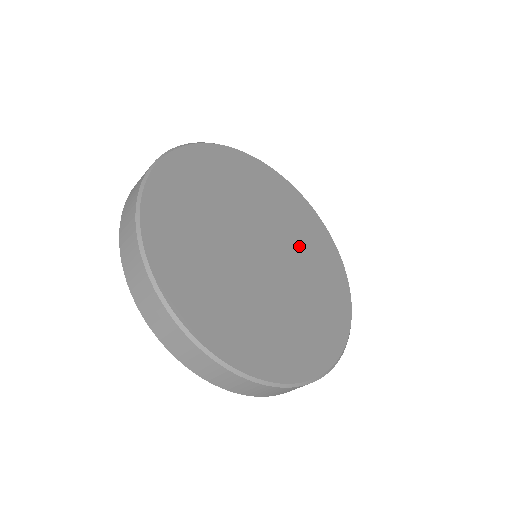
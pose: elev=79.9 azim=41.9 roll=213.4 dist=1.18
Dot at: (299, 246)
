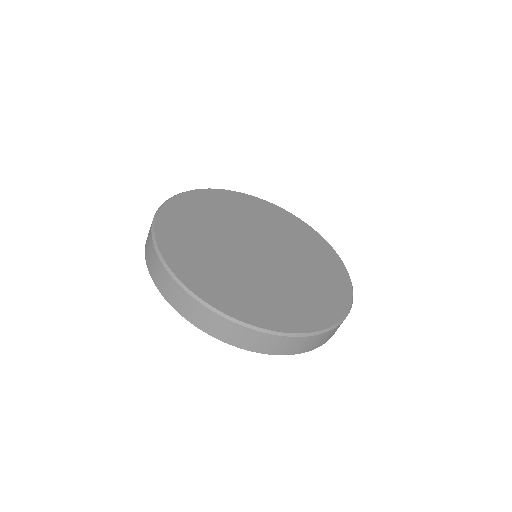
Dot at: (281, 235)
